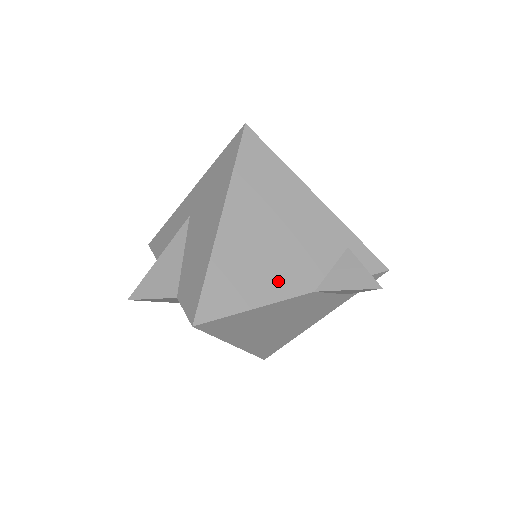
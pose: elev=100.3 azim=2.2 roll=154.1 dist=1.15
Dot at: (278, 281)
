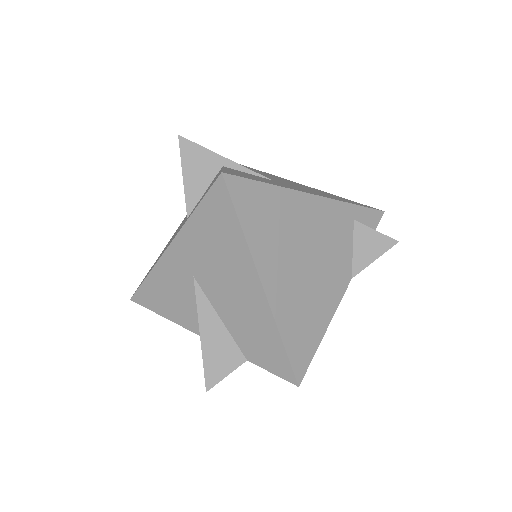
Dot at: (328, 296)
